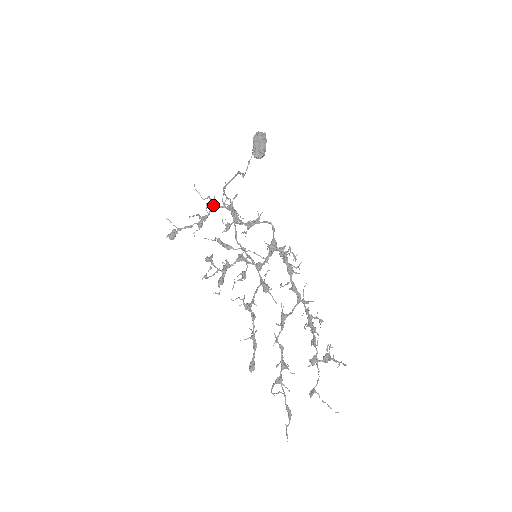
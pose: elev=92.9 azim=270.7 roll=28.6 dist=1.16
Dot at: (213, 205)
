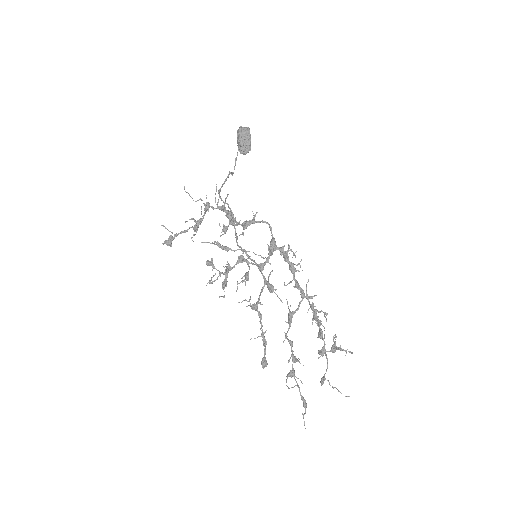
Dot at: (207, 207)
